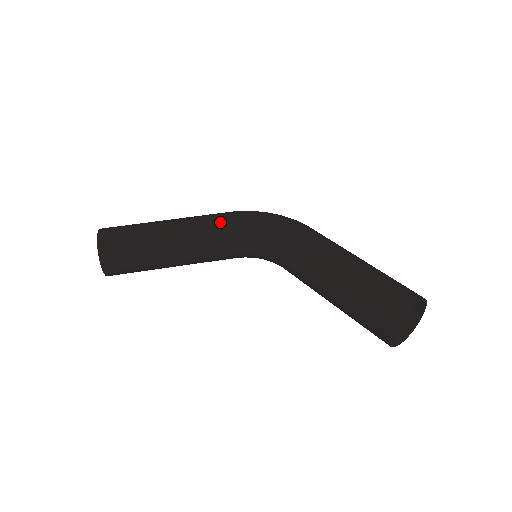
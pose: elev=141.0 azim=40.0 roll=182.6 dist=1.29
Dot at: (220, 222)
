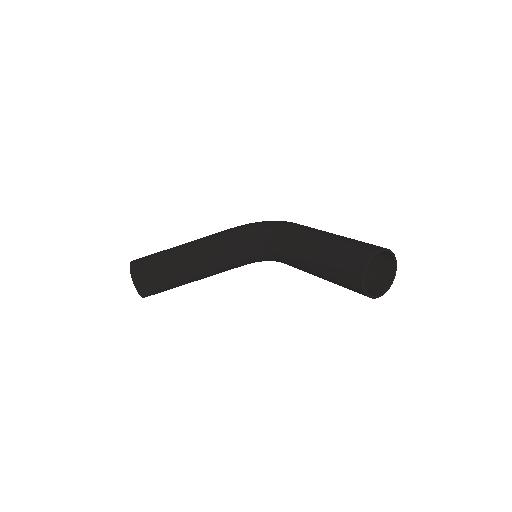
Dot at: (224, 235)
